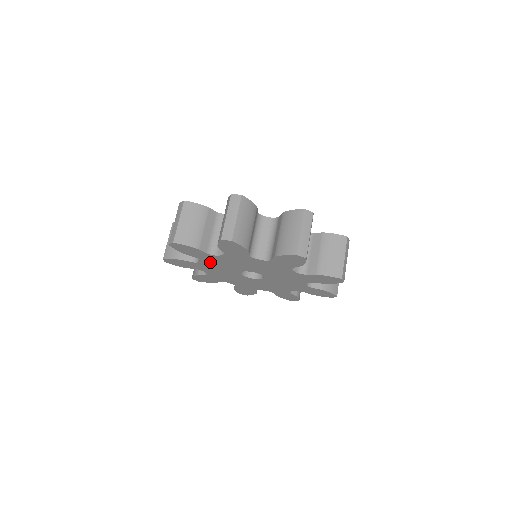
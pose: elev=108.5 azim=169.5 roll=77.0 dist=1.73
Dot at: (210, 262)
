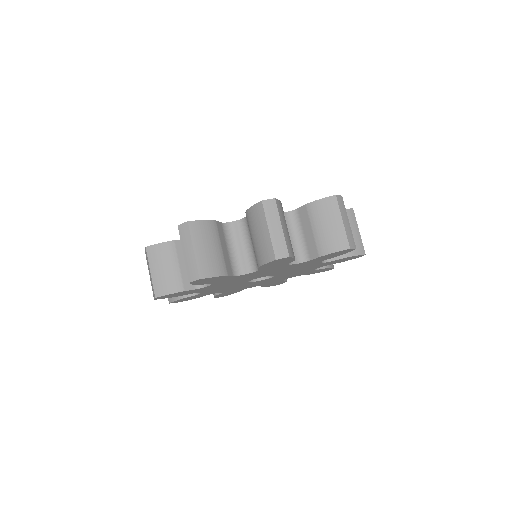
Dot at: (209, 290)
